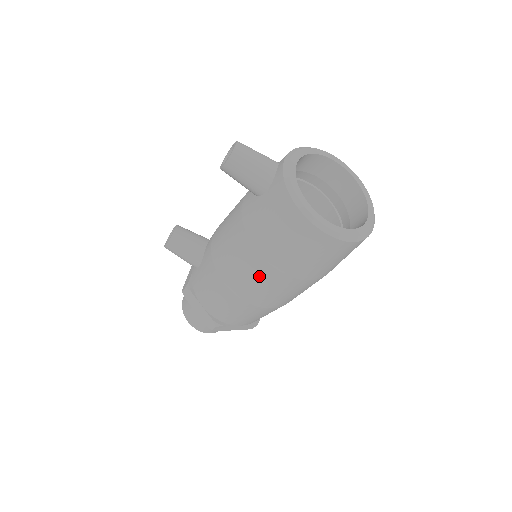
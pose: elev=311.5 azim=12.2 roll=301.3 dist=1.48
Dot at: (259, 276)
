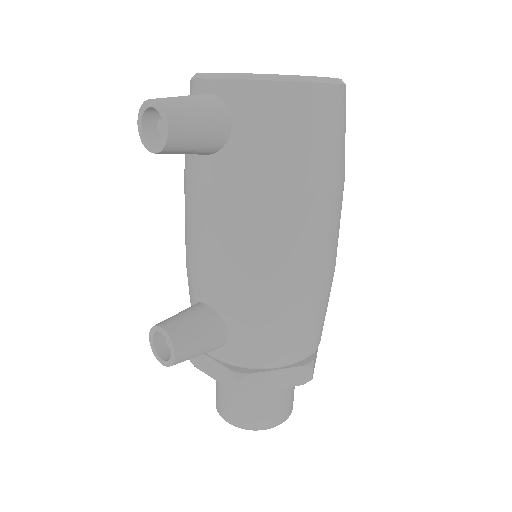
Dot at: (315, 224)
